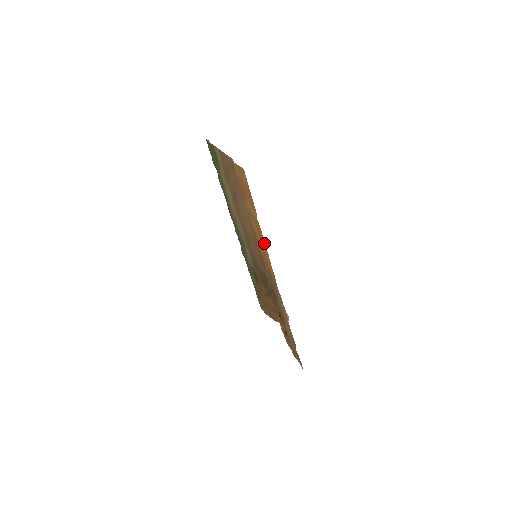
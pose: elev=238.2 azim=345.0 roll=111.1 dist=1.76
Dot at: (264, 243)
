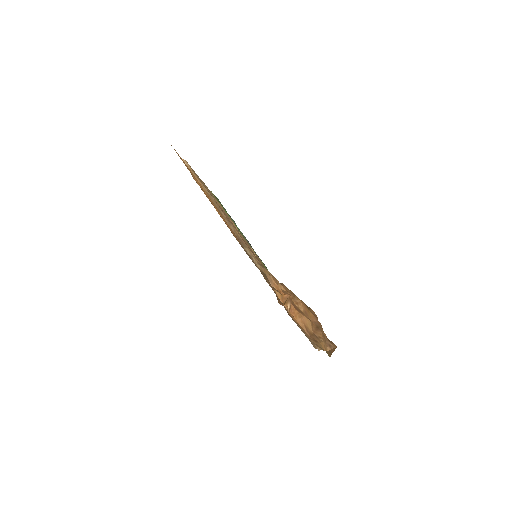
Dot at: occluded
